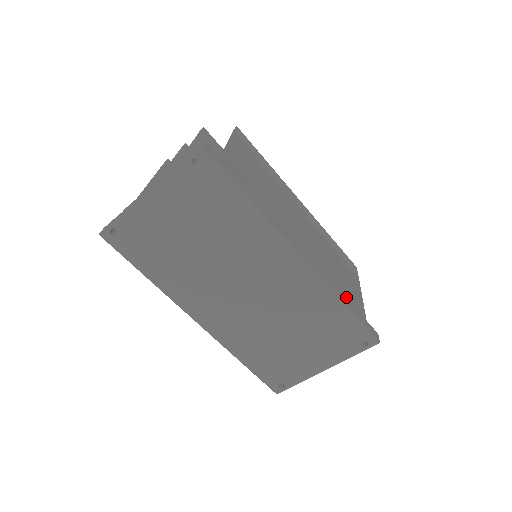
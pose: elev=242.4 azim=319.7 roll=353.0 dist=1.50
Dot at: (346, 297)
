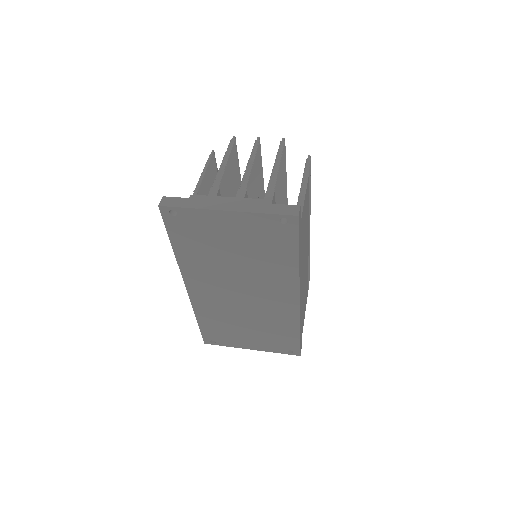
Dot at: occluded
